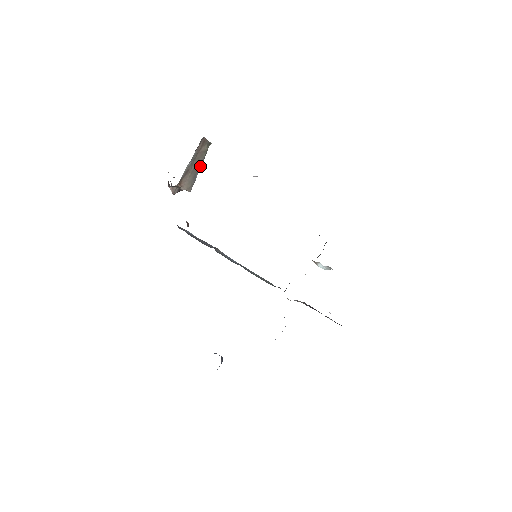
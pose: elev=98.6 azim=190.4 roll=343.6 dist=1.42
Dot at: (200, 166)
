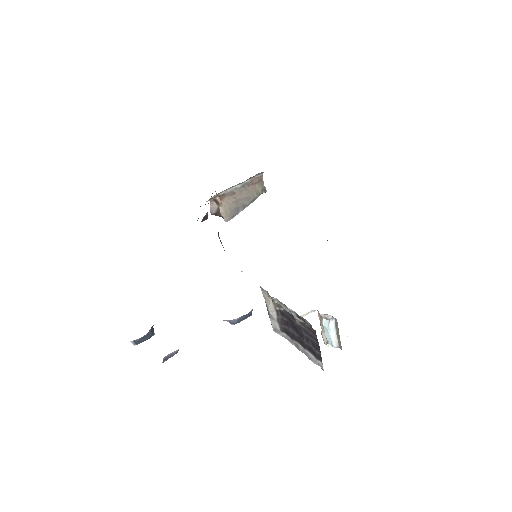
Dot at: (247, 204)
